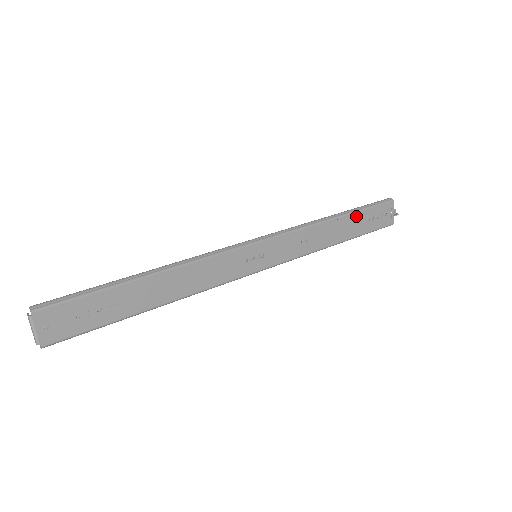
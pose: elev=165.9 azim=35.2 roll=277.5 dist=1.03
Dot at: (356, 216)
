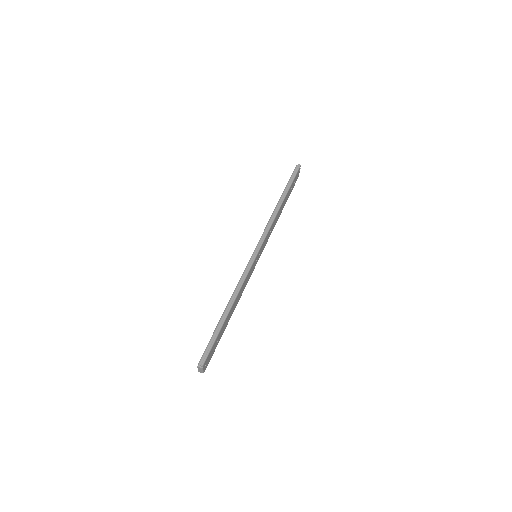
Dot at: (288, 193)
